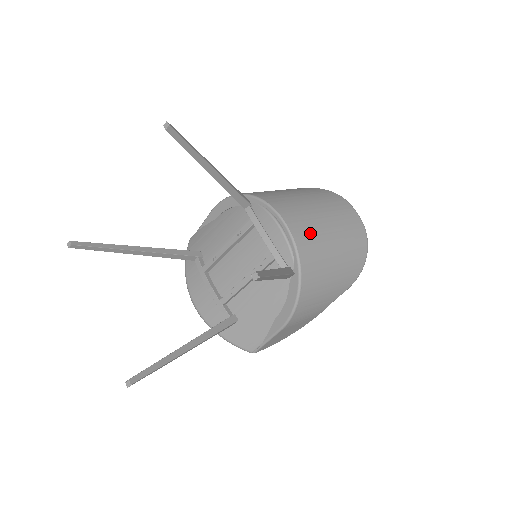
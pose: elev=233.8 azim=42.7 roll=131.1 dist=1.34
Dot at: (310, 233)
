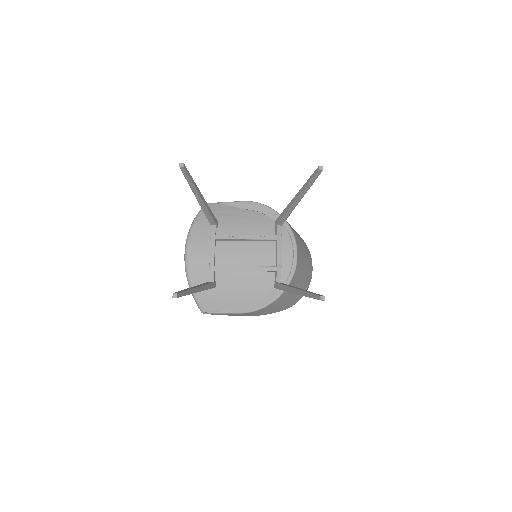
Dot at: (300, 270)
